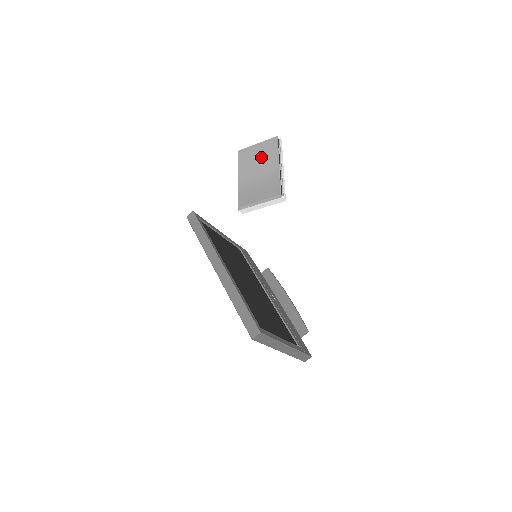
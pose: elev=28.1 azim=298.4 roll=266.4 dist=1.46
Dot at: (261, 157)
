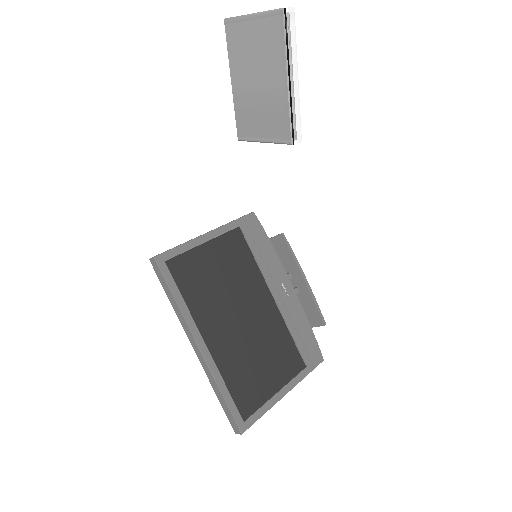
Dot at: (260, 51)
